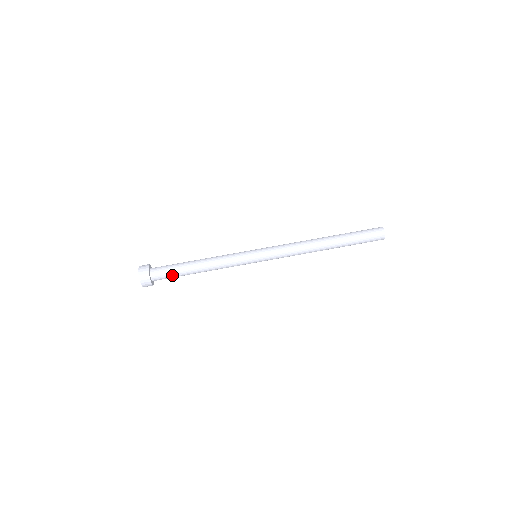
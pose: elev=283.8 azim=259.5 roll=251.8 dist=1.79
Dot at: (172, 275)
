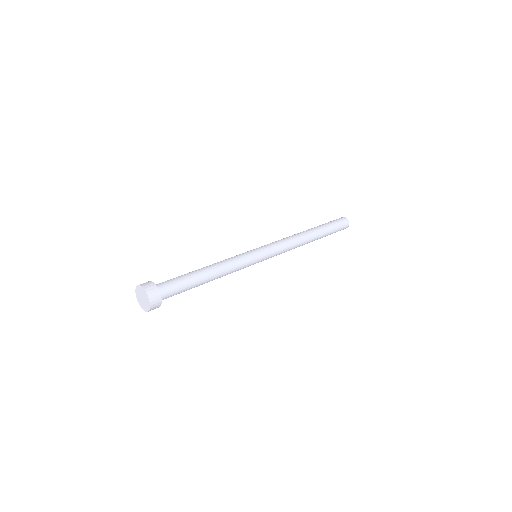
Dot at: (181, 290)
